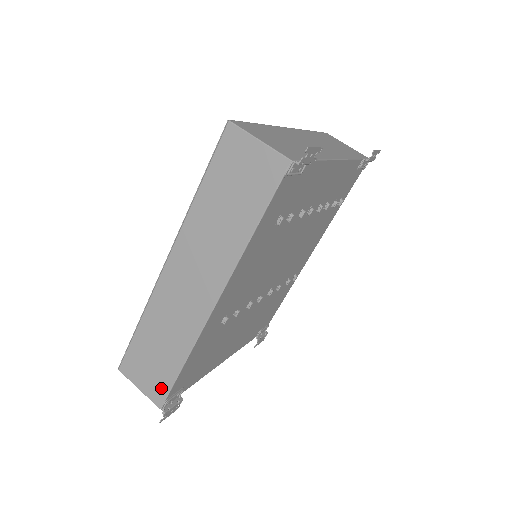
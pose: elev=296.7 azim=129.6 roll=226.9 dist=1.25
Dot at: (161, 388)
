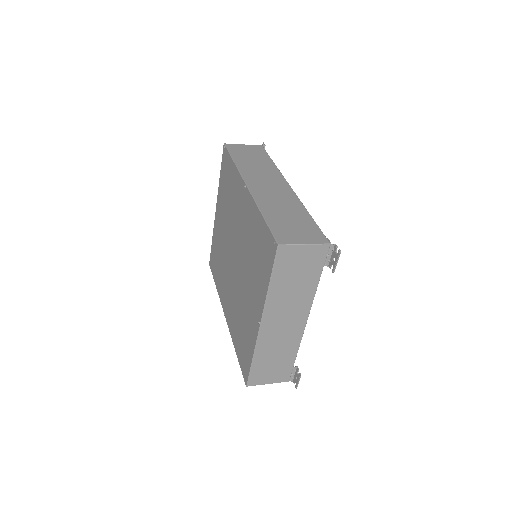
Dot at: (315, 233)
